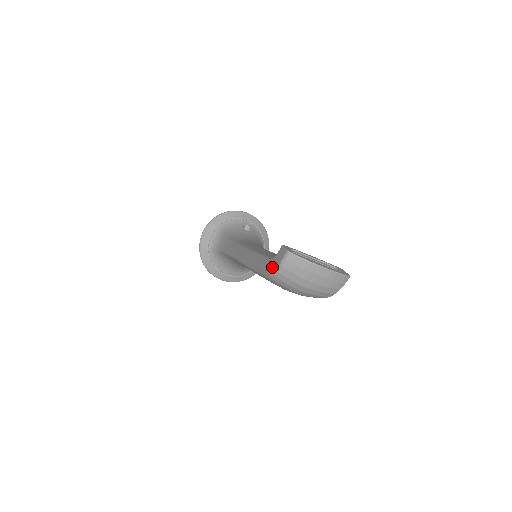
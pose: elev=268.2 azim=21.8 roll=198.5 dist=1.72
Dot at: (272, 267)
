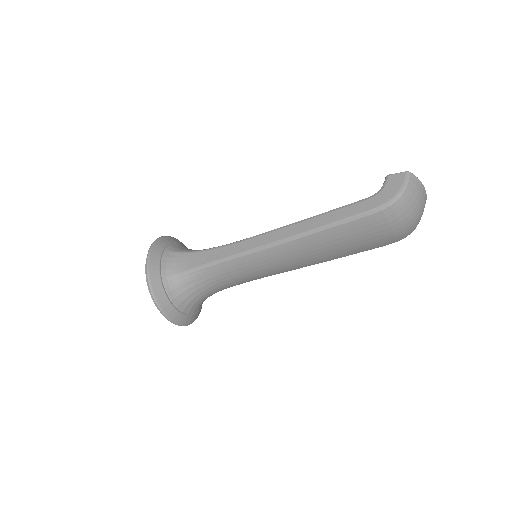
Dot at: (390, 195)
